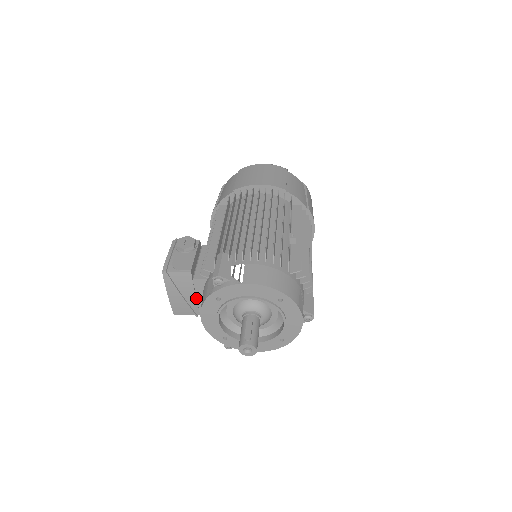
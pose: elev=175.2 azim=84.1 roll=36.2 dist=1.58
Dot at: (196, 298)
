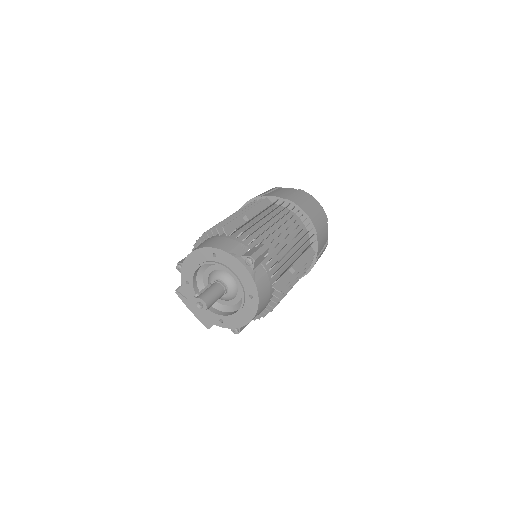
Dot at: occluded
